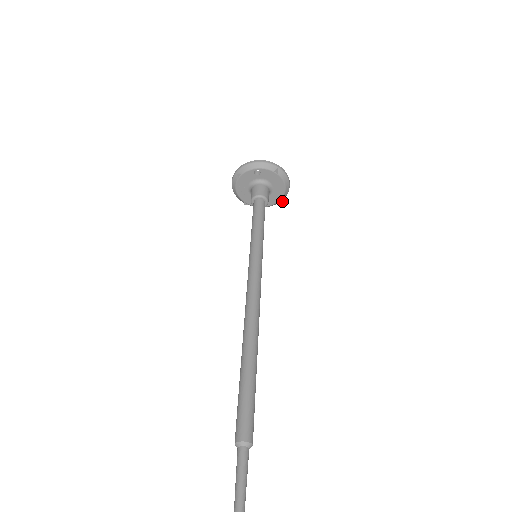
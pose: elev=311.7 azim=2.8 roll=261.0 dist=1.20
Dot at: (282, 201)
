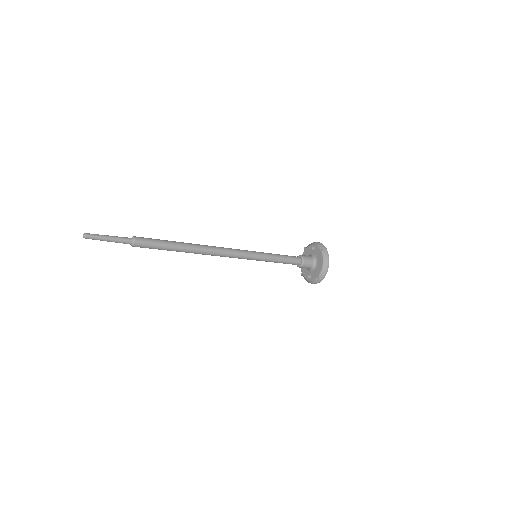
Dot at: (319, 278)
